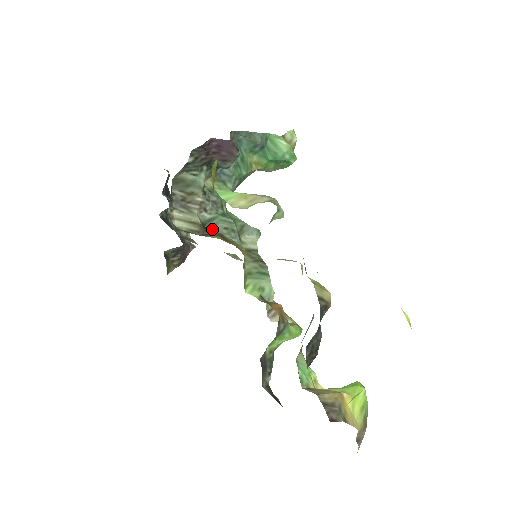
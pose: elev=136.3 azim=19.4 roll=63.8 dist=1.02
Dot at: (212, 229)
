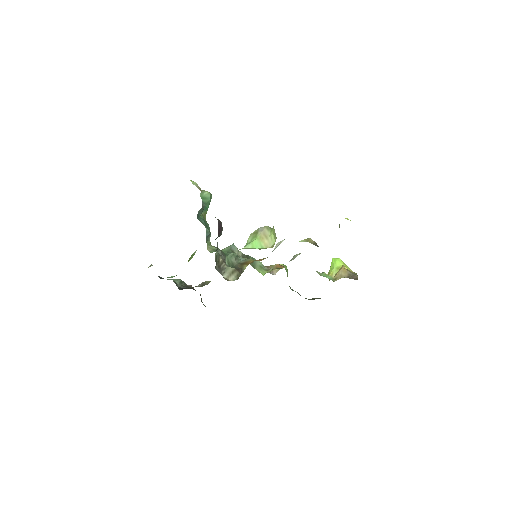
Dot at: (234, 266)
